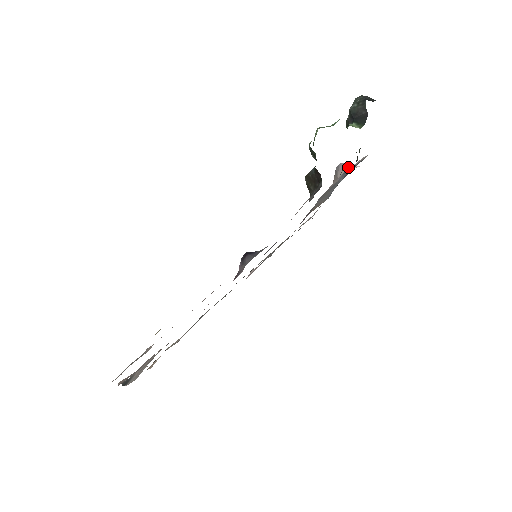
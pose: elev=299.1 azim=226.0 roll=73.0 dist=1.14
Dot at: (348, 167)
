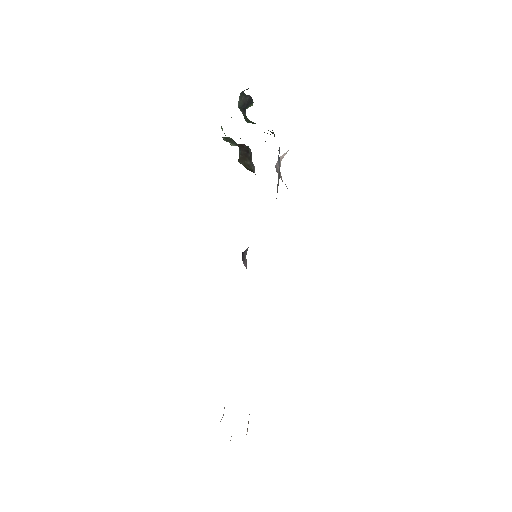
Dot at: (281, 159)
